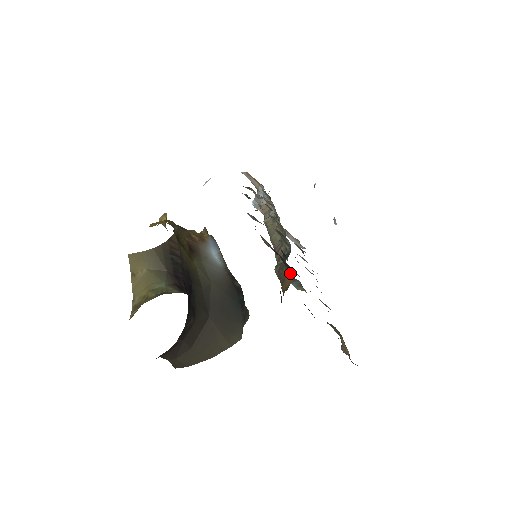
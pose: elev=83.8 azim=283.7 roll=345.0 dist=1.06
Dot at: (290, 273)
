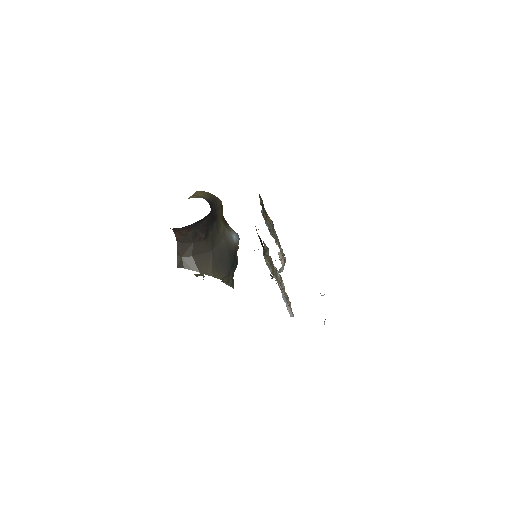
Dot at: (263, 216)
